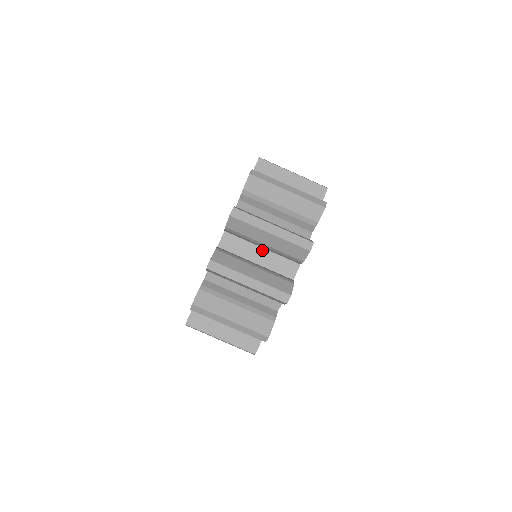
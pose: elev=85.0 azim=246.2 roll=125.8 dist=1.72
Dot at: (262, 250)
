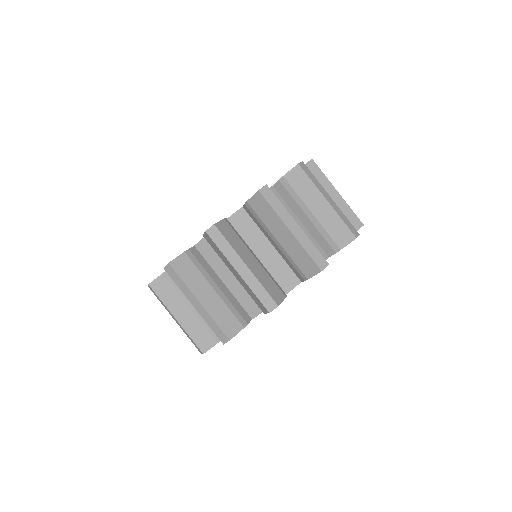
Dot at: occluded
